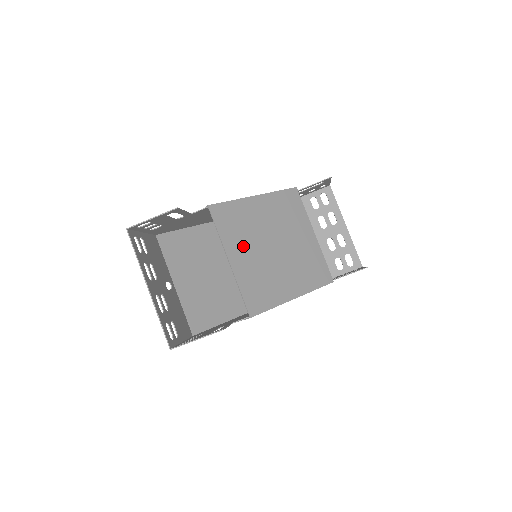
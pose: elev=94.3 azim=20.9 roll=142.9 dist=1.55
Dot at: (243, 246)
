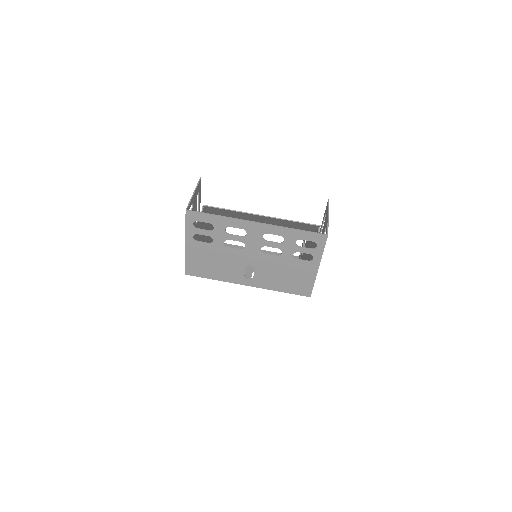
Dot at: (252, 217)
